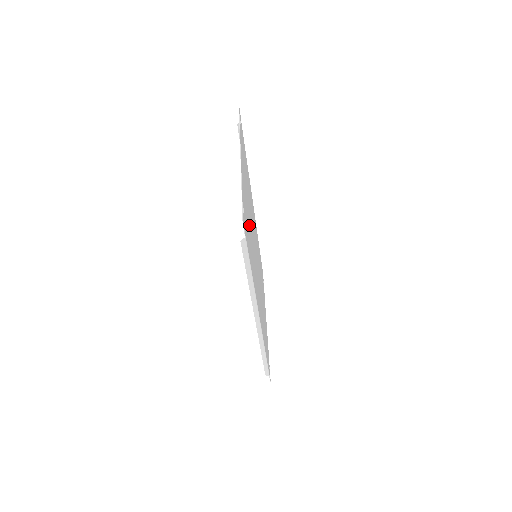
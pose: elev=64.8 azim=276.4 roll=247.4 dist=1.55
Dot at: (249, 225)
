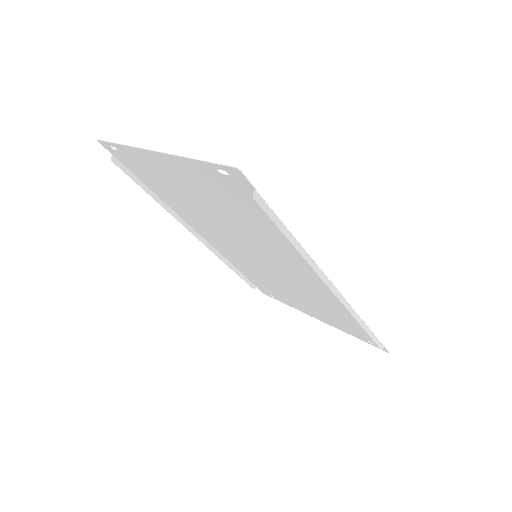
Dot at: (229, 212)
